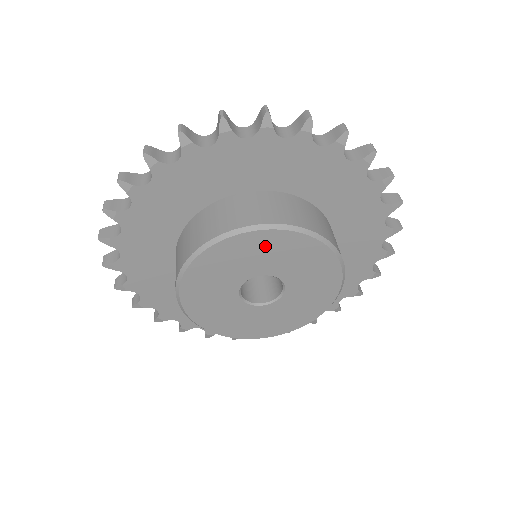
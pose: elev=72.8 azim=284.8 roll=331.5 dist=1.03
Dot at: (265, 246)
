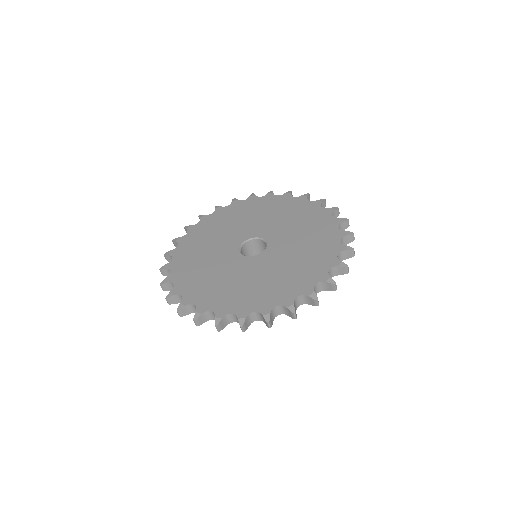
Dot at: occluded
